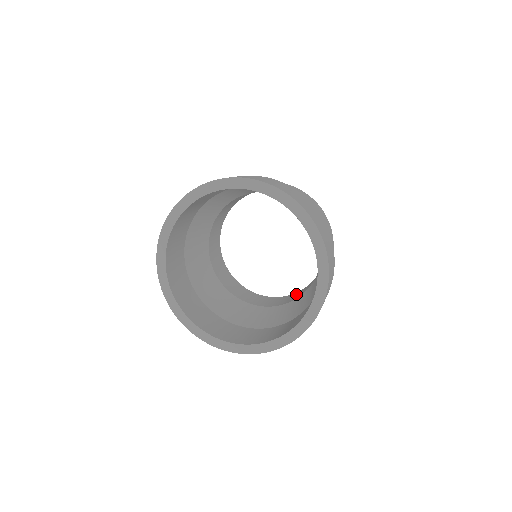
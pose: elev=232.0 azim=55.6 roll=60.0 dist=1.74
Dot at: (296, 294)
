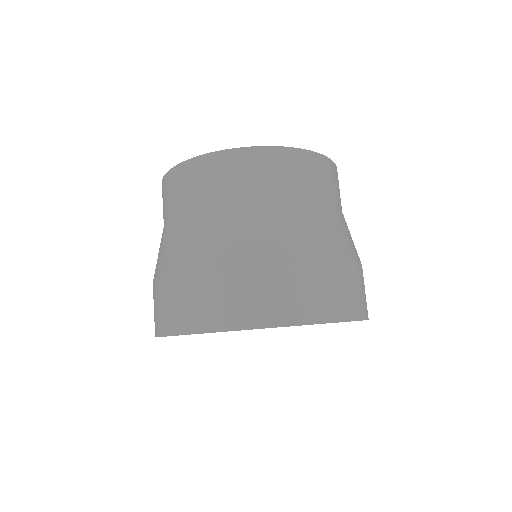
Dot at: occluded
